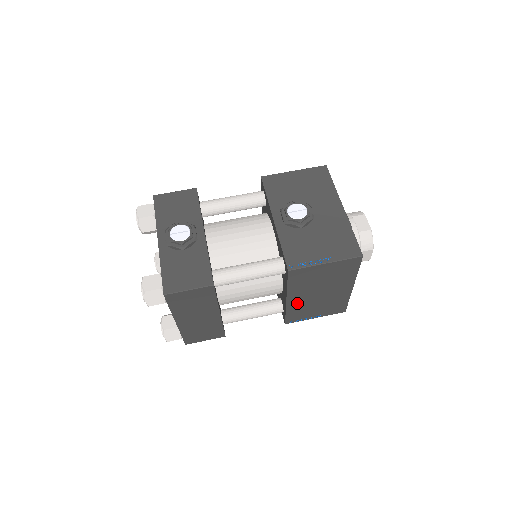
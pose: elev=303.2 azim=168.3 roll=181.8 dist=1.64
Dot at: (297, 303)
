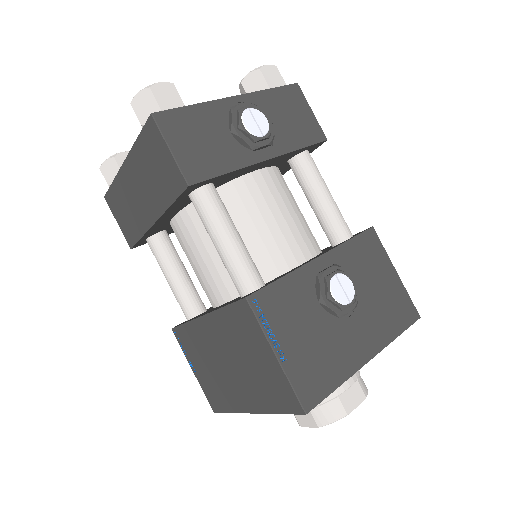
Dot at: (204, 334)
